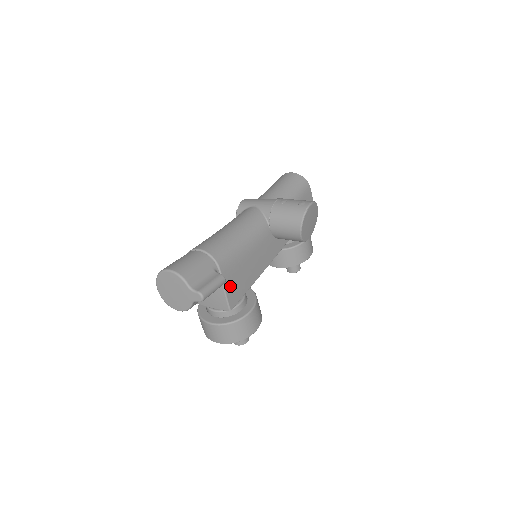
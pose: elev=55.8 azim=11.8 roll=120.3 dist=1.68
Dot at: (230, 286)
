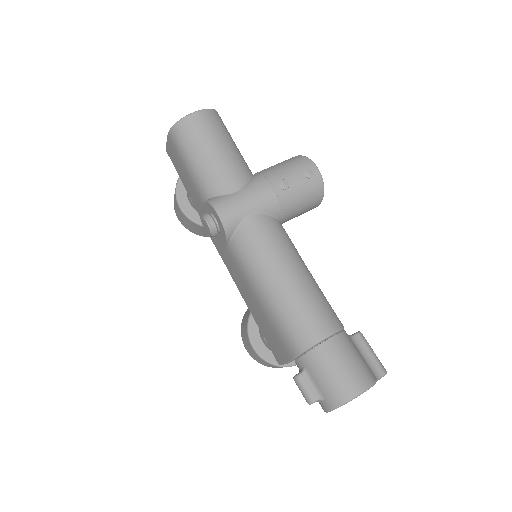
Dot at: occluded
